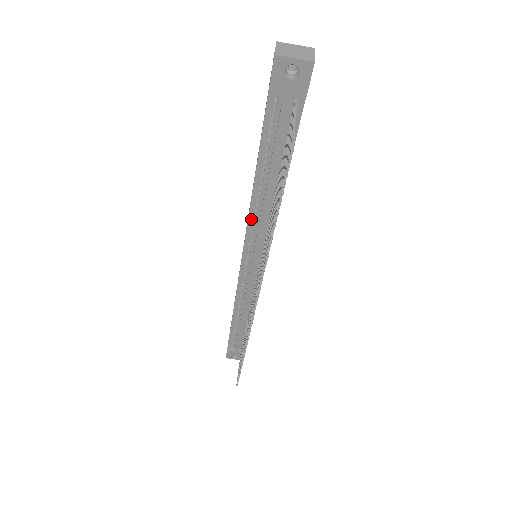
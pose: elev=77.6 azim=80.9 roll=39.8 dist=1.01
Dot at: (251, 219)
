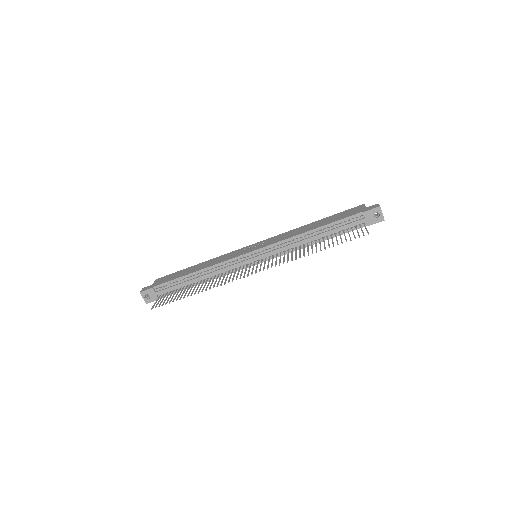
Dot at: (289, 239)
